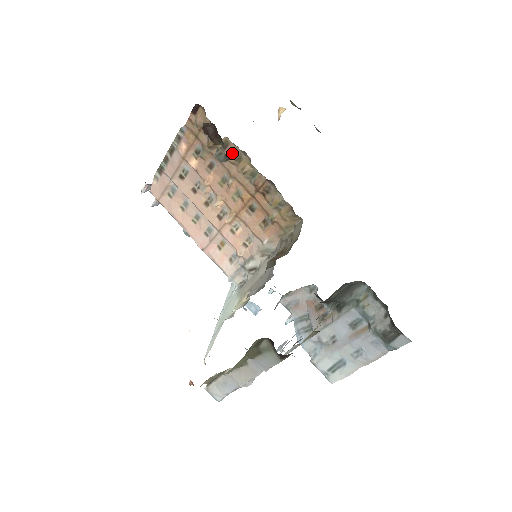
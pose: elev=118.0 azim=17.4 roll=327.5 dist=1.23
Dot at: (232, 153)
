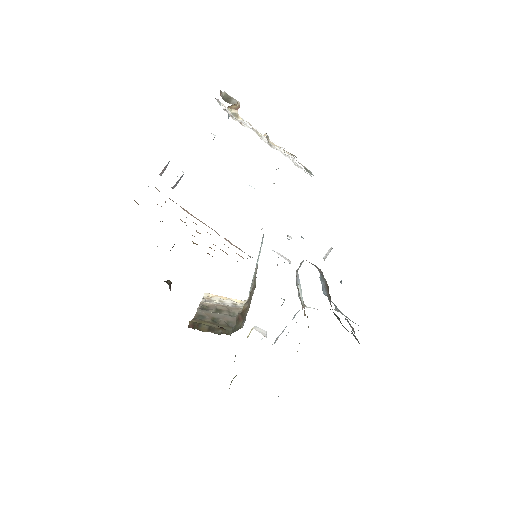
Dot at: occluded
